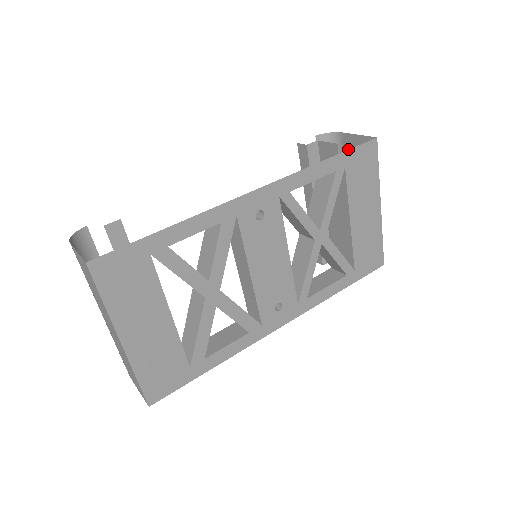
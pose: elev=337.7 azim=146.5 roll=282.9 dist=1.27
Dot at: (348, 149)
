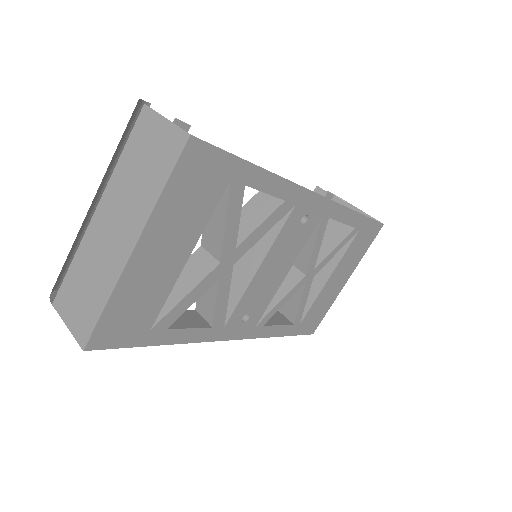
Dot at: occluded
